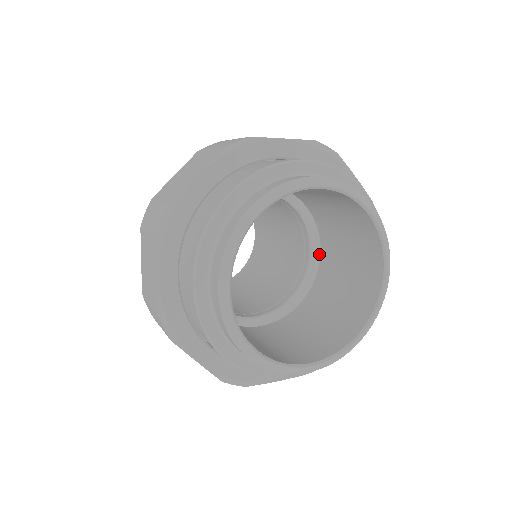
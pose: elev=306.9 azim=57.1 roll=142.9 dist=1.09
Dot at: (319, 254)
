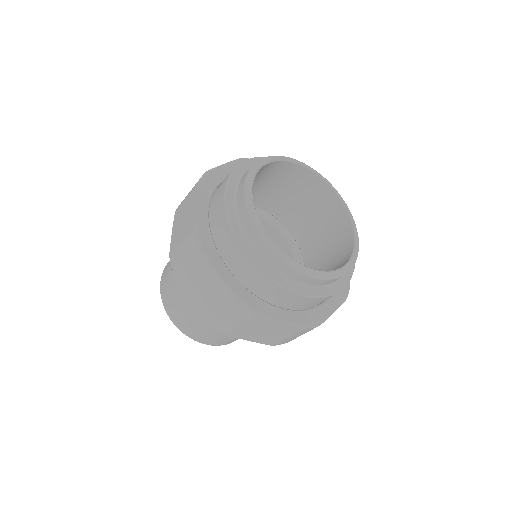
Dot at: occluded
